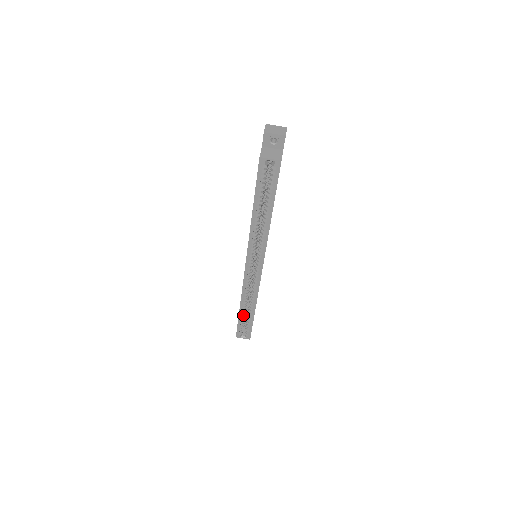
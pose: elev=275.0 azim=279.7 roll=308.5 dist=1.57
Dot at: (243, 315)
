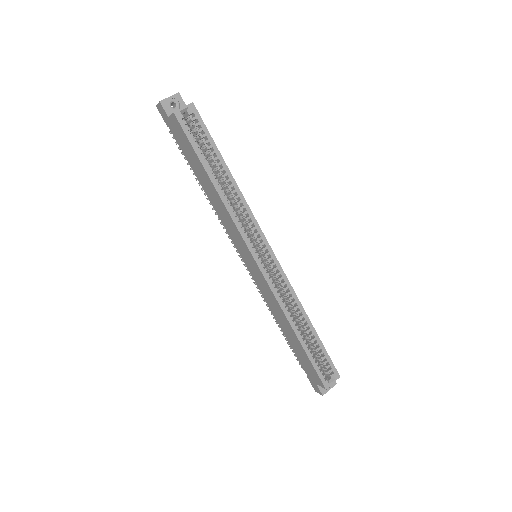
Dot at: (306, 343)
